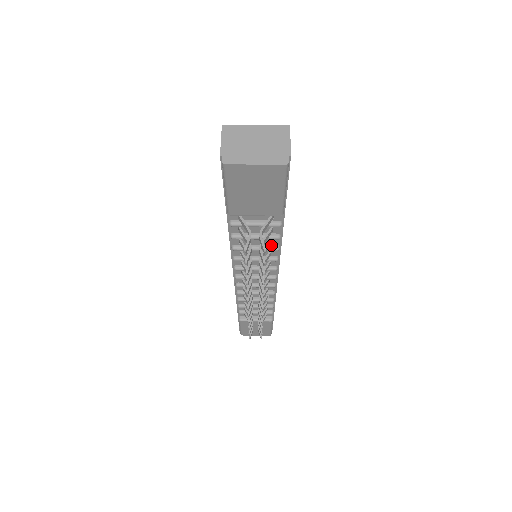
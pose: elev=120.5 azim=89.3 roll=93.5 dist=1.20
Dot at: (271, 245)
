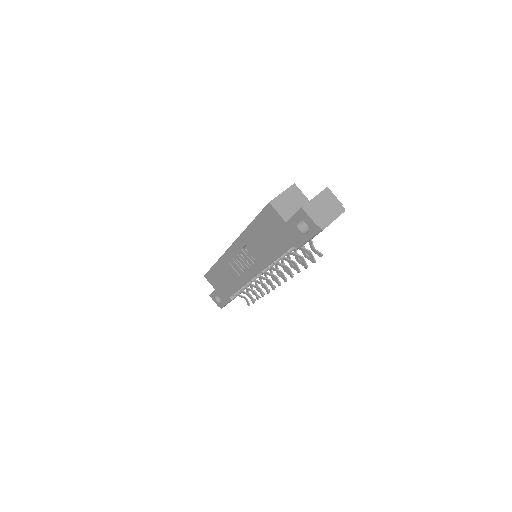
Dot at: occluded
